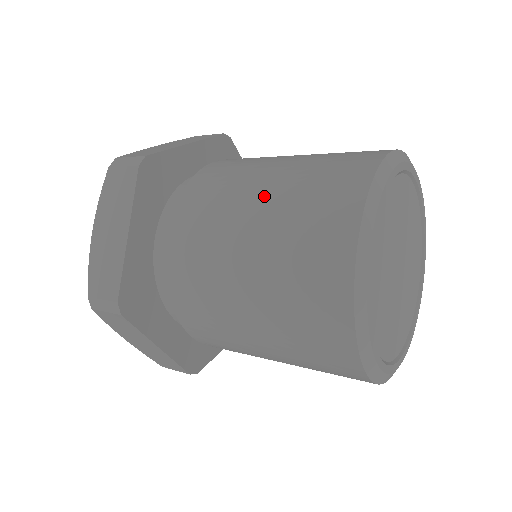
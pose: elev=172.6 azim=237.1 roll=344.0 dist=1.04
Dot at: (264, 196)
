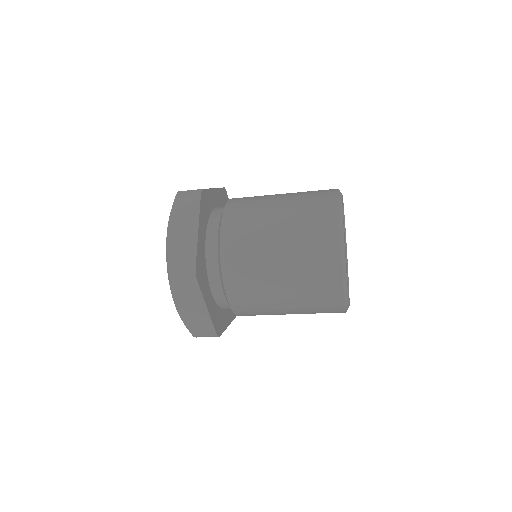
Dot at: occluded
